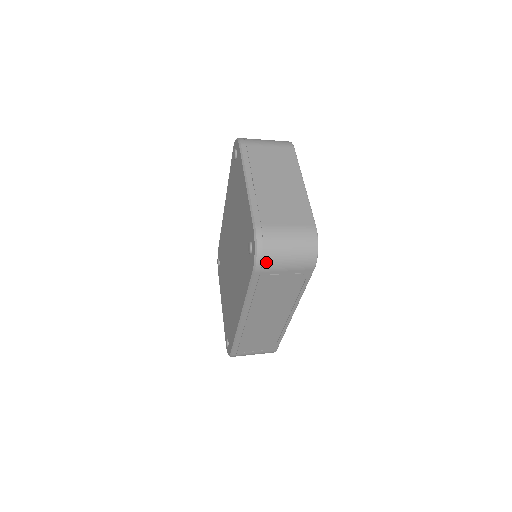
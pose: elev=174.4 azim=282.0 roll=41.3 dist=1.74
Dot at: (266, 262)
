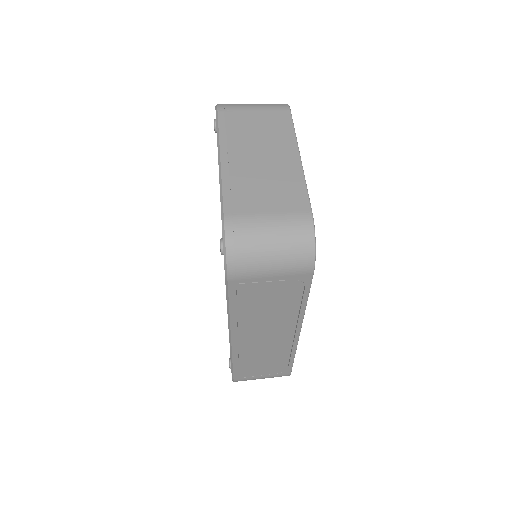
Dot at: (241, 266)
